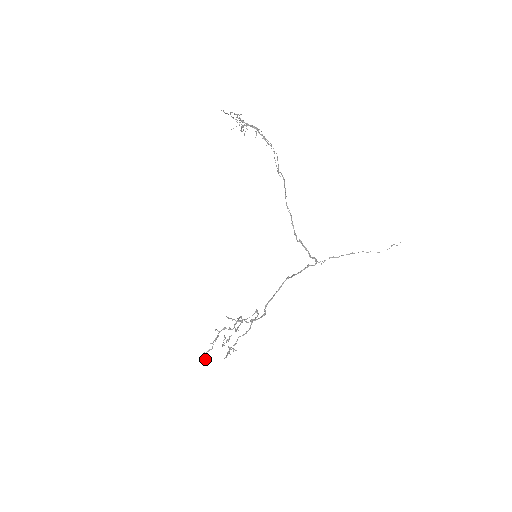
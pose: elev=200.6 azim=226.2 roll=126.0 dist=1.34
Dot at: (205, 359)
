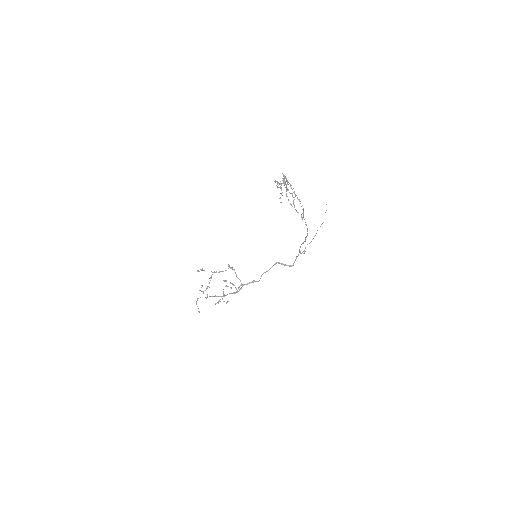
Dot at: occluded
